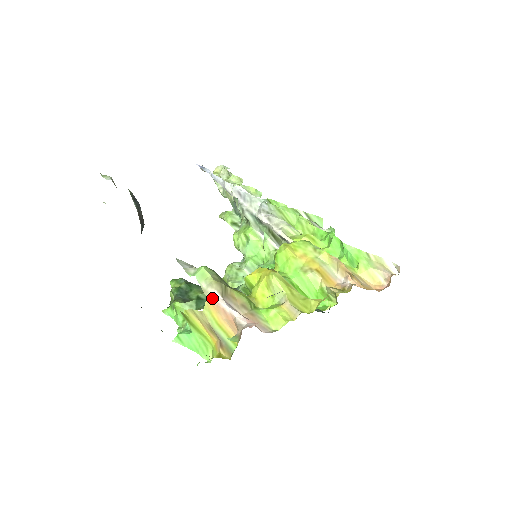
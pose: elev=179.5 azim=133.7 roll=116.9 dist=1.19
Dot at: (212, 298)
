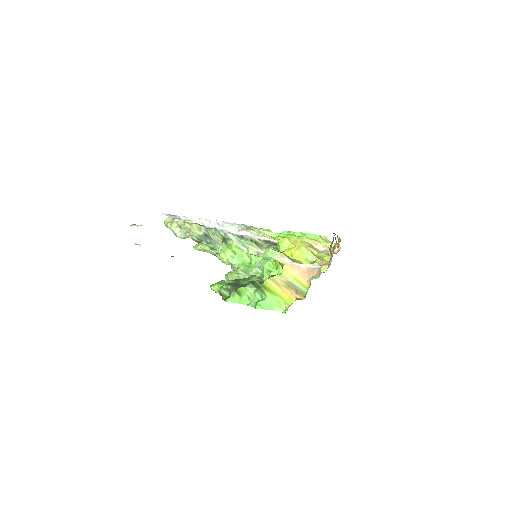
Dot at: (287, 263)
